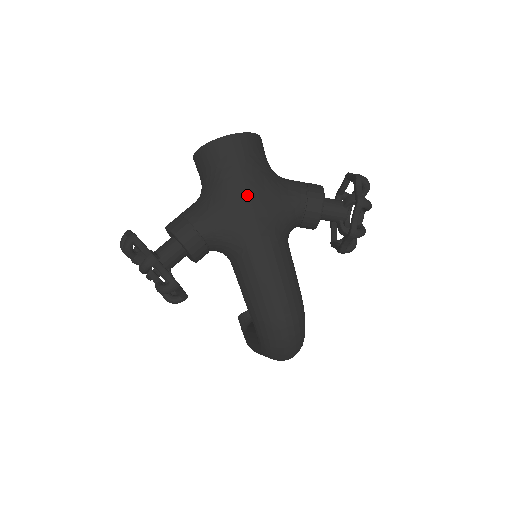
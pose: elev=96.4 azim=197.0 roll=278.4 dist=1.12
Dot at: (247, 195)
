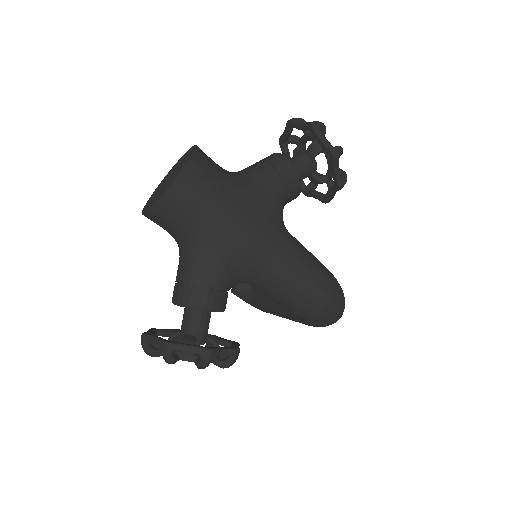
Dot at: (237, 222)
